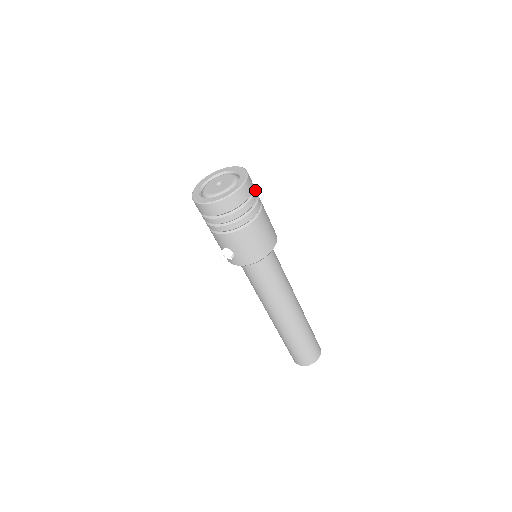
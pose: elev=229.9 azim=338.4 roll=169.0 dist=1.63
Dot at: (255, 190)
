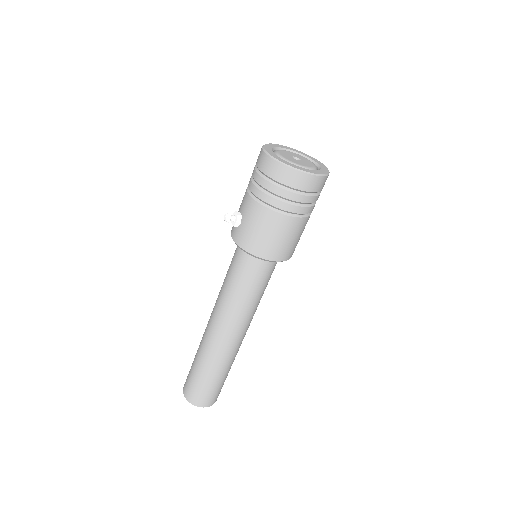
Dot at: (316, 197)
